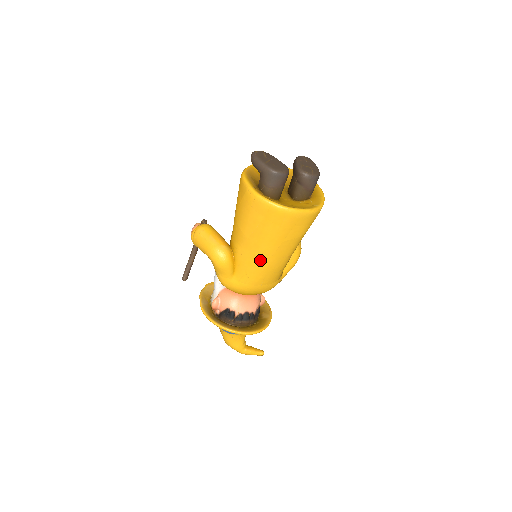
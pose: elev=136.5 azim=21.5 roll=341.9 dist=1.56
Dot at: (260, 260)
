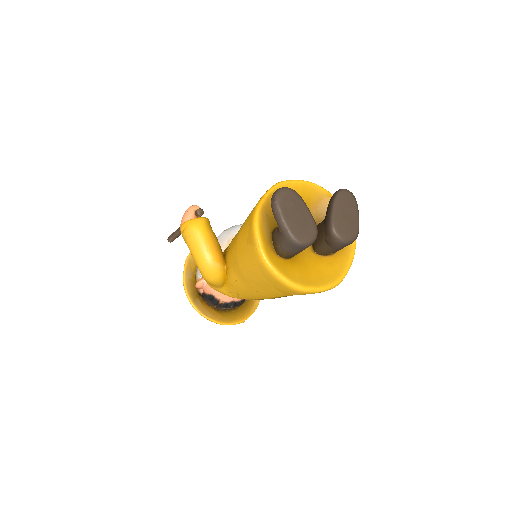
Dot at: (256, 295)
